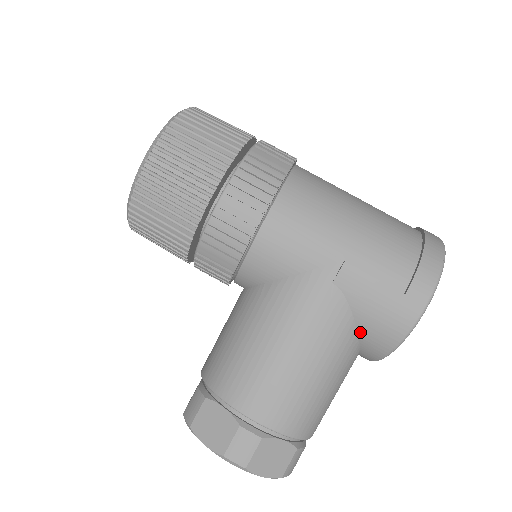
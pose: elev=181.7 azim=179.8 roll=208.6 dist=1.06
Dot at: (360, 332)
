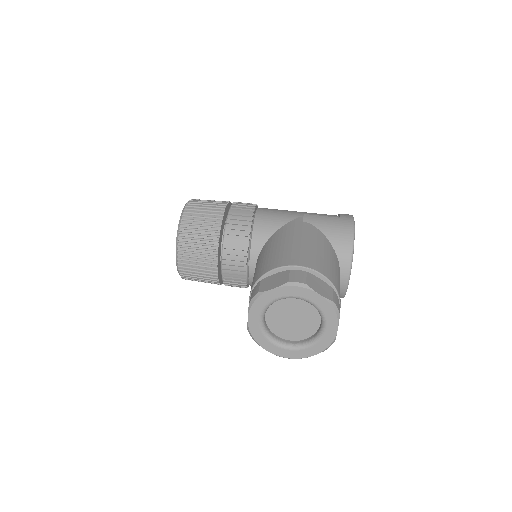
Dot at: (331, 241)
